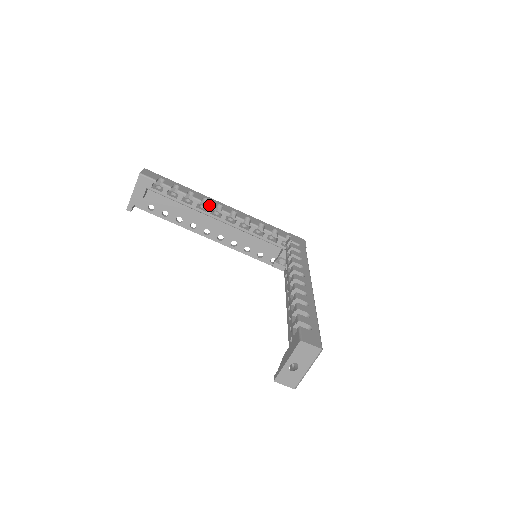
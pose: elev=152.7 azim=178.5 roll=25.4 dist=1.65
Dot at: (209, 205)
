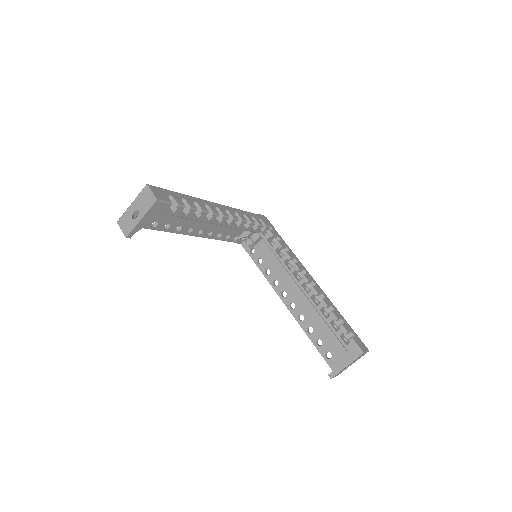
Dot at: (214, 214)
